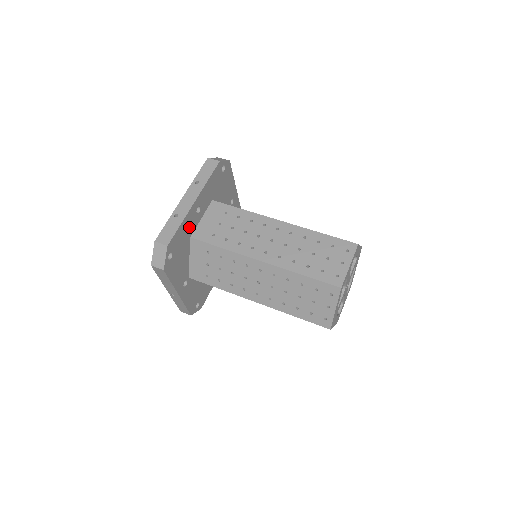
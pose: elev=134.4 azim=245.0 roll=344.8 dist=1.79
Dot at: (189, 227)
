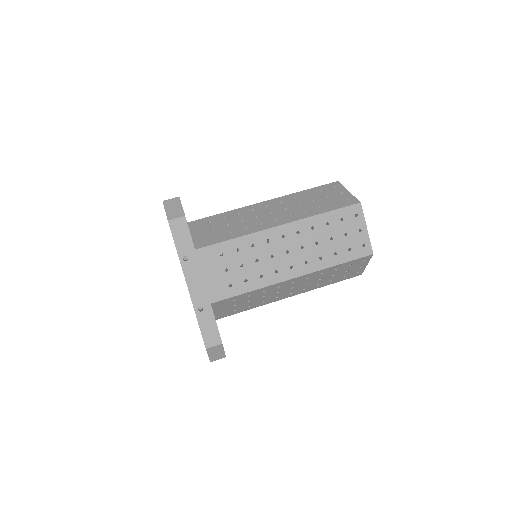
Dot at: occluded
